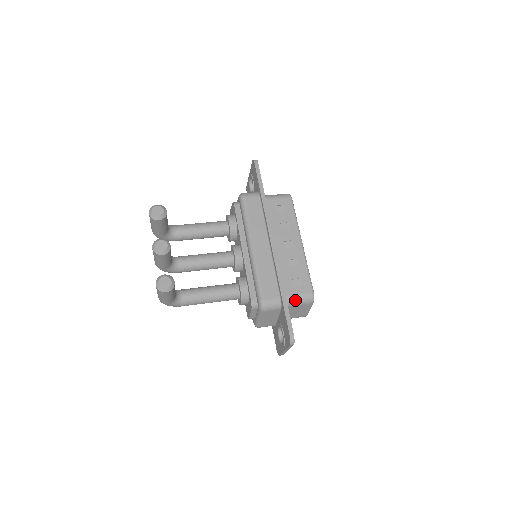
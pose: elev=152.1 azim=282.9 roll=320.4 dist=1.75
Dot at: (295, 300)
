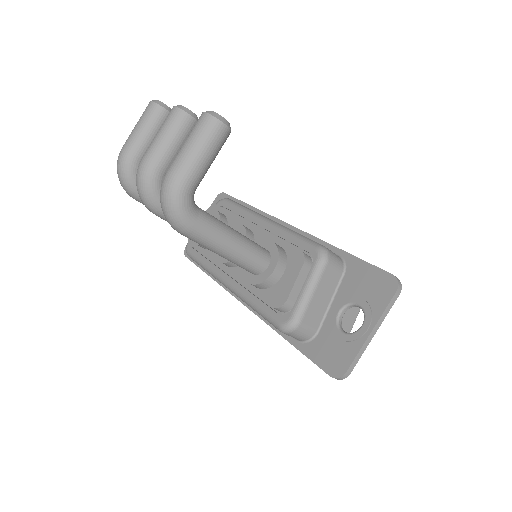
Dot at: occluded
